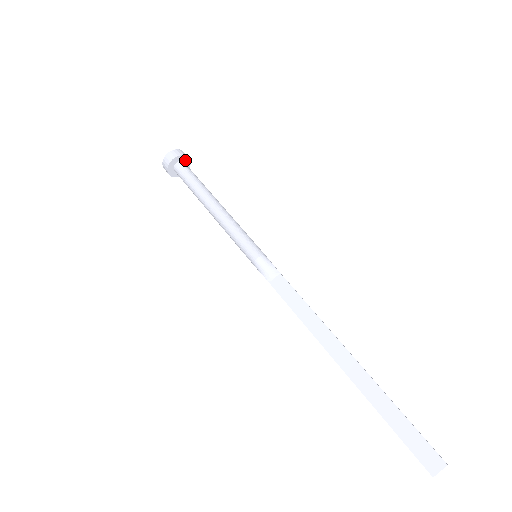
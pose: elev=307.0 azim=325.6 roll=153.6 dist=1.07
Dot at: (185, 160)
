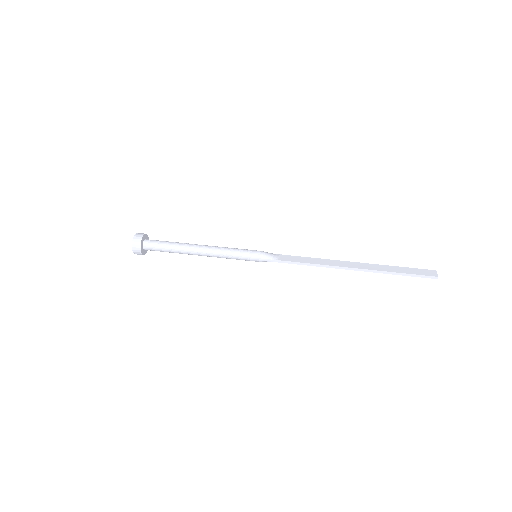
Dot at: occluded
